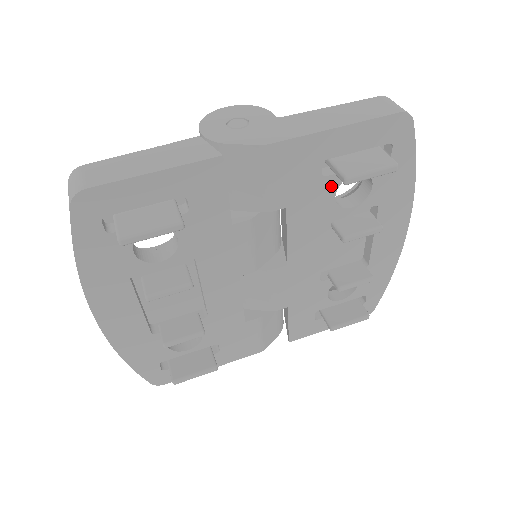
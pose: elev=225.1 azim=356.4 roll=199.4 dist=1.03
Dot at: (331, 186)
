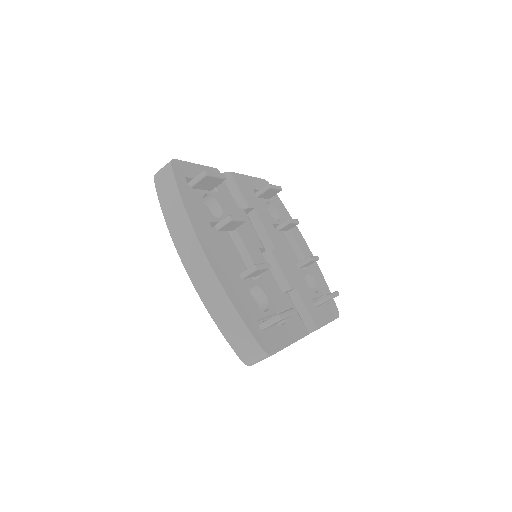
Dot at: (263, 204)
